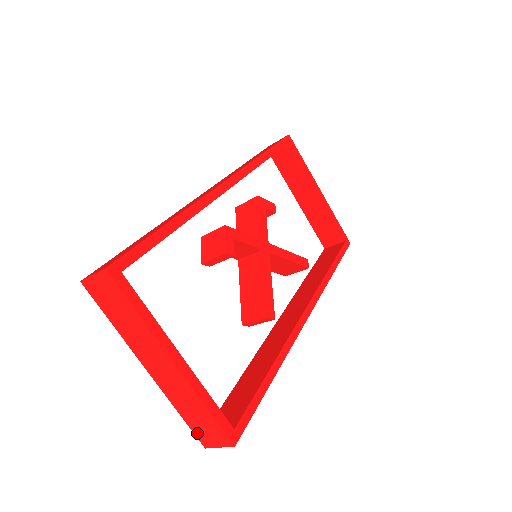
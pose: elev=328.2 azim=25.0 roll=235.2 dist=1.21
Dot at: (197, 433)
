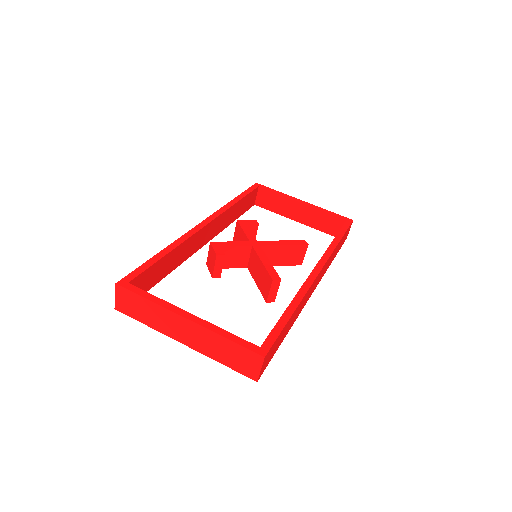
Dot at: (242, 371)
